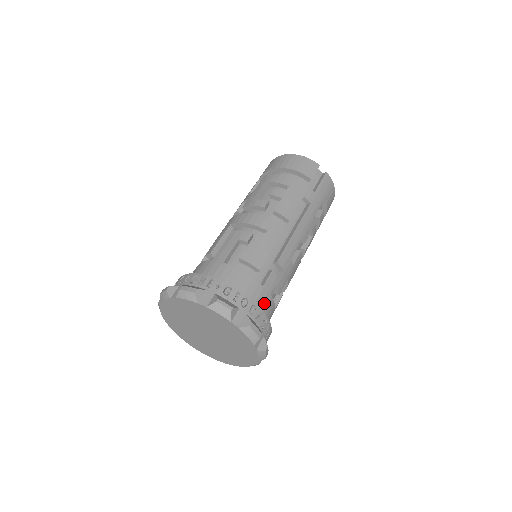
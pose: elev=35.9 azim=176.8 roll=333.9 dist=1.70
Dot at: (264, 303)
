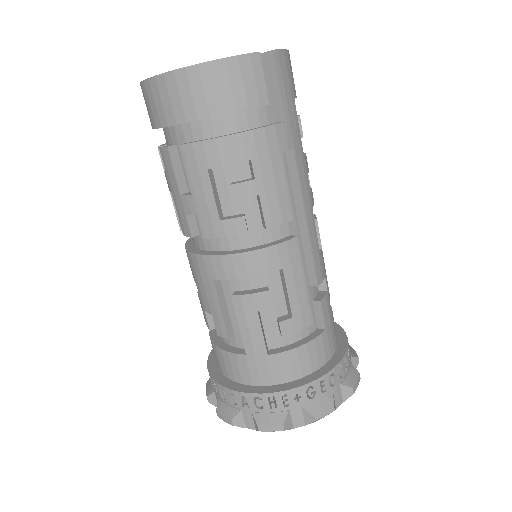
Dot at: (333, 335)
